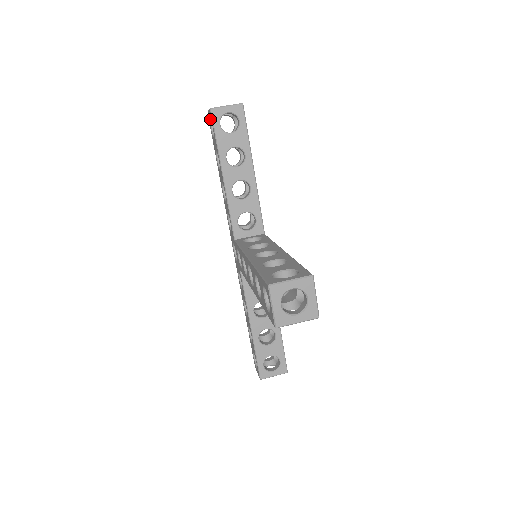
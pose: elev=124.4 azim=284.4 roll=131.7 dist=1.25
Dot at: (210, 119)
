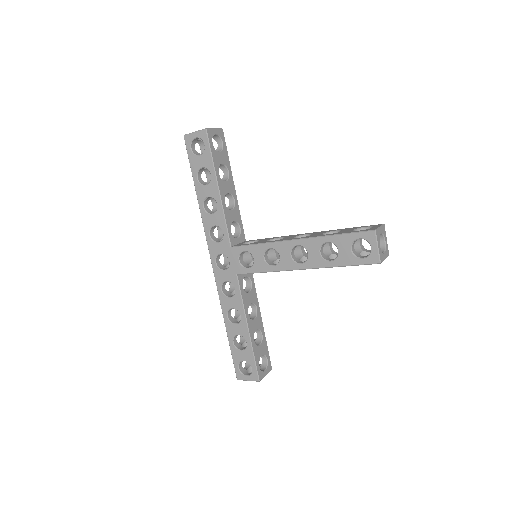
Dot at: (192, 141)
